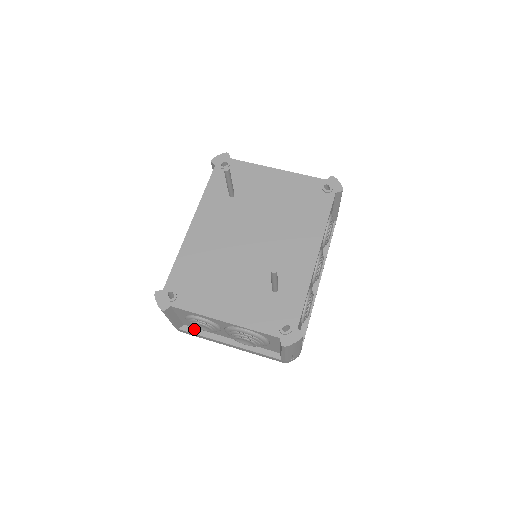
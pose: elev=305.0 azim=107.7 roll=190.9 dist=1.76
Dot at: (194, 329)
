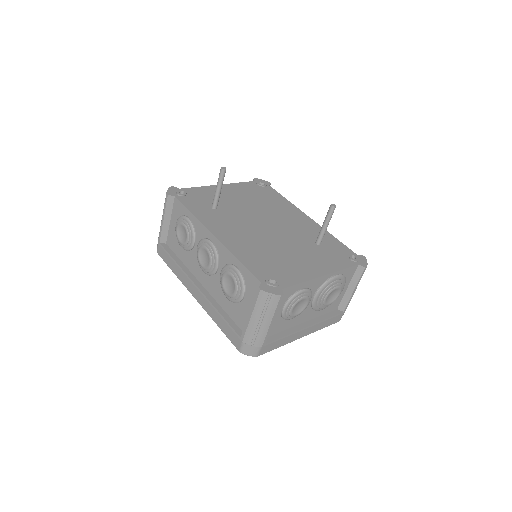
Dot at: (275, 336)
